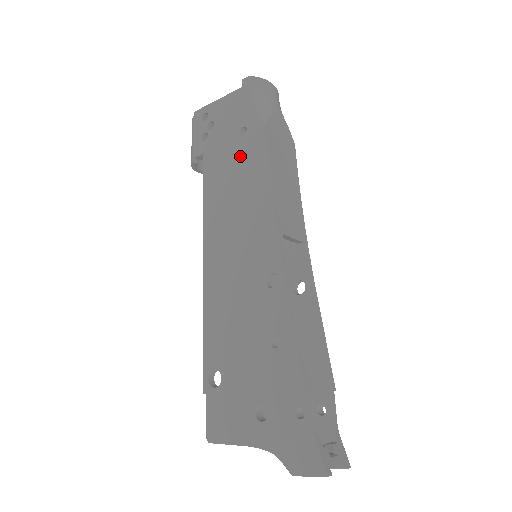
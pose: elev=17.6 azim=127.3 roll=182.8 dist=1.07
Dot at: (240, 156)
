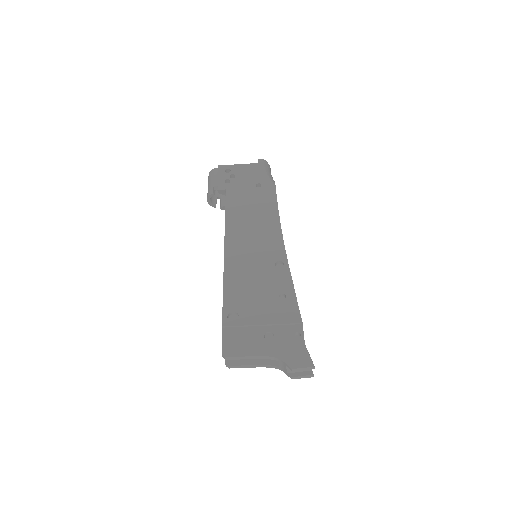
Dot at: (256, 197)
